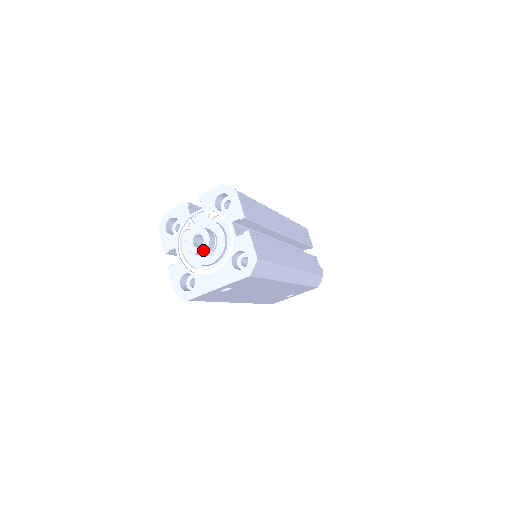
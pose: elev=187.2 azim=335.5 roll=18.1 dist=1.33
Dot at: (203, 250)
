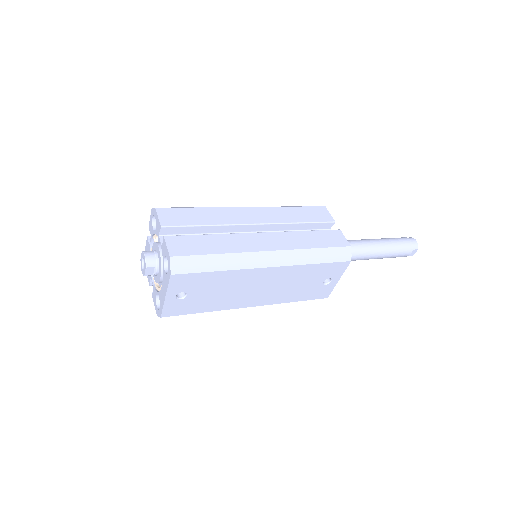
Dot at: (145, 269)
